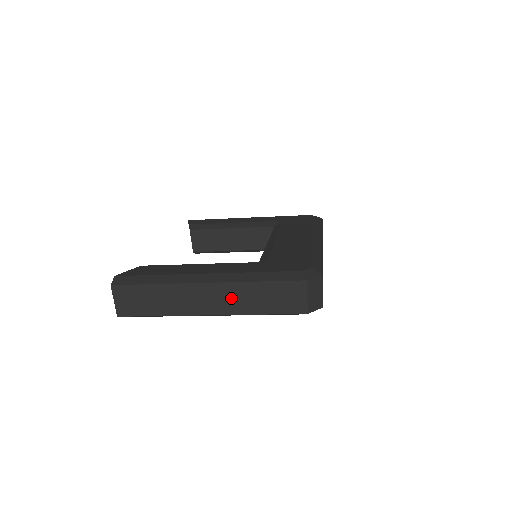
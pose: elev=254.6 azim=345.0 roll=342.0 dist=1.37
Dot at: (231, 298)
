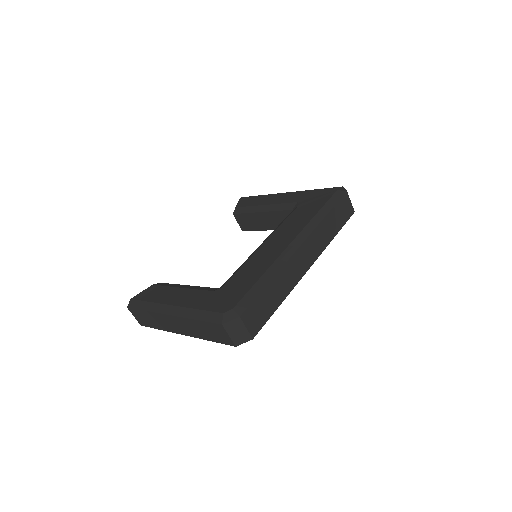
Dot at: (187, 327)
